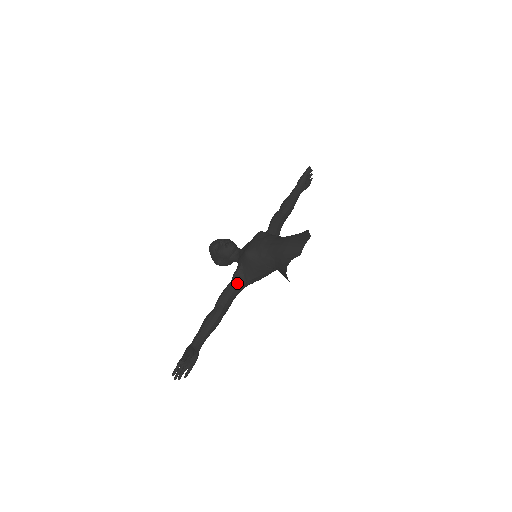
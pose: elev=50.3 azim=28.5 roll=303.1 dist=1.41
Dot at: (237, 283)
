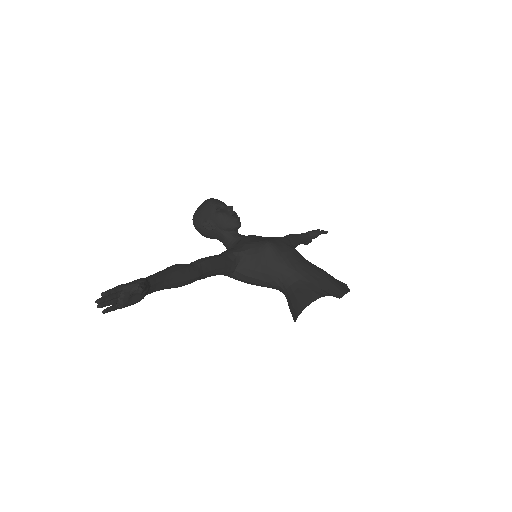
Dot at: (229, 263)
